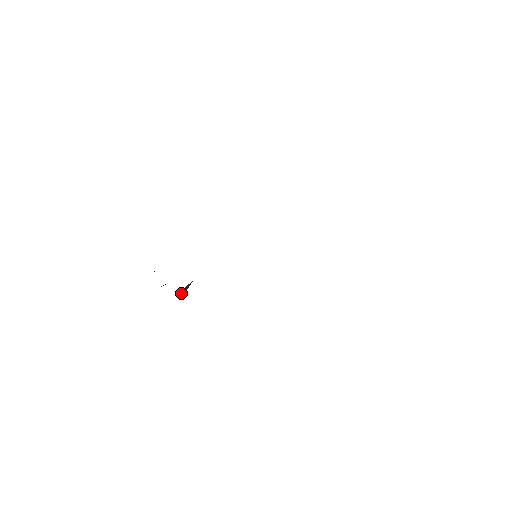
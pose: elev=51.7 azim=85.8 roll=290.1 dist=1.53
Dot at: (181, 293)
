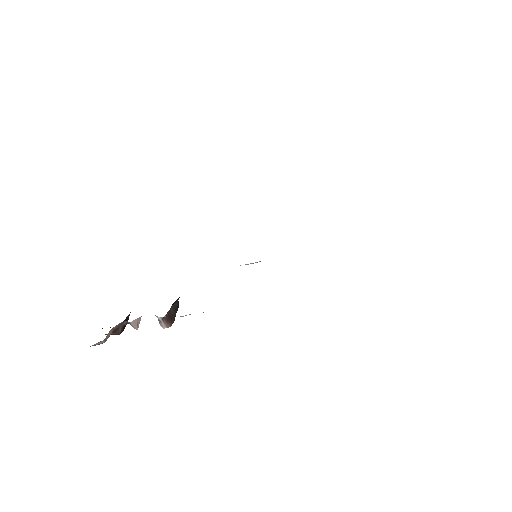
Dot at: (165, 326)
